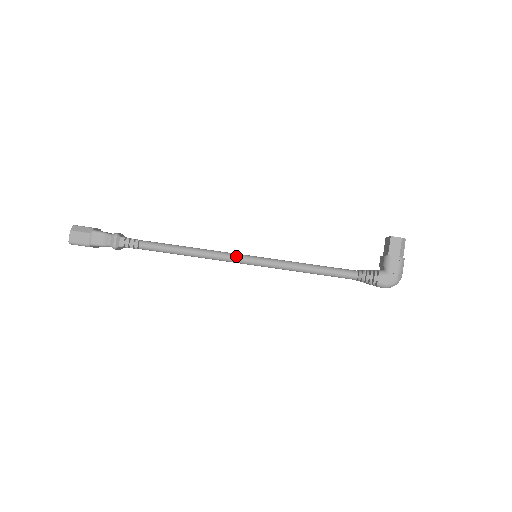
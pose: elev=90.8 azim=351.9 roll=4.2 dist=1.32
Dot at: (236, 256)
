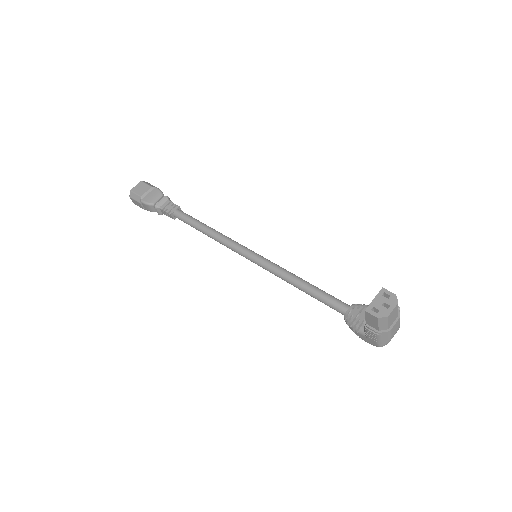
Dot at: (239, 252)
